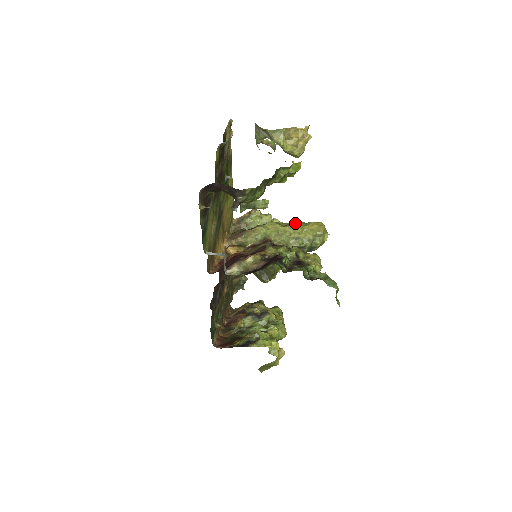
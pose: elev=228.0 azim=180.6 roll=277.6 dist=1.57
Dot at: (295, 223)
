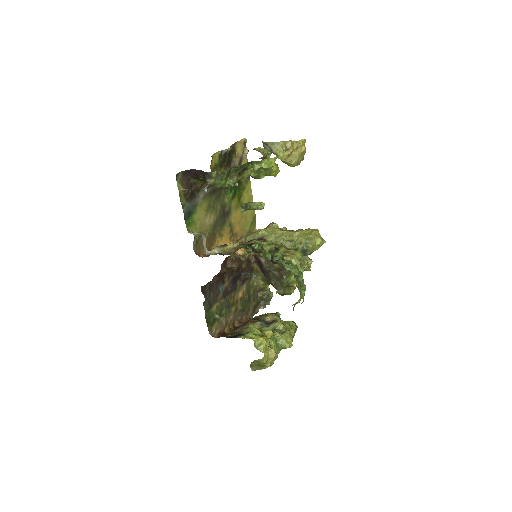
Dot at: occluded
